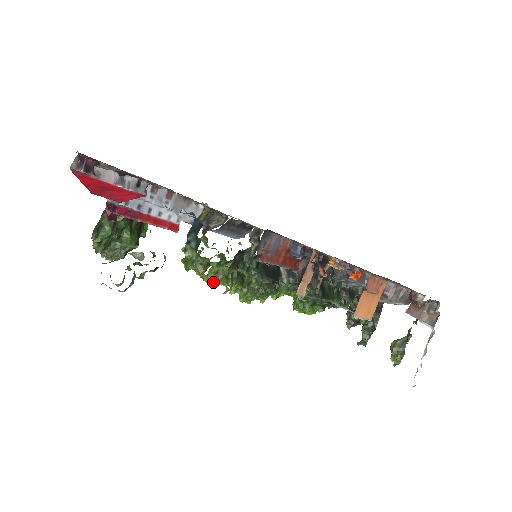
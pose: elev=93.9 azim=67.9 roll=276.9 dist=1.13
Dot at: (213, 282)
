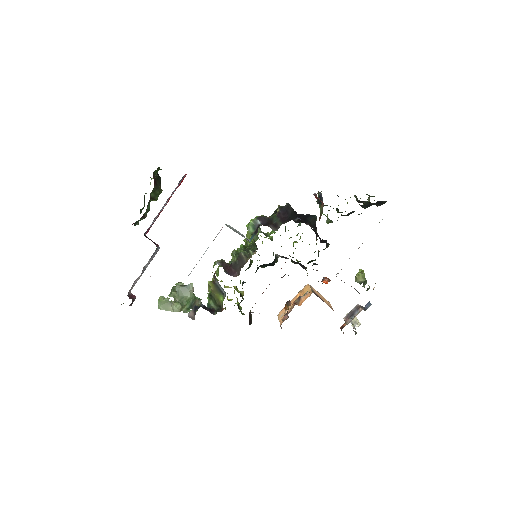
Dot at: occluded
